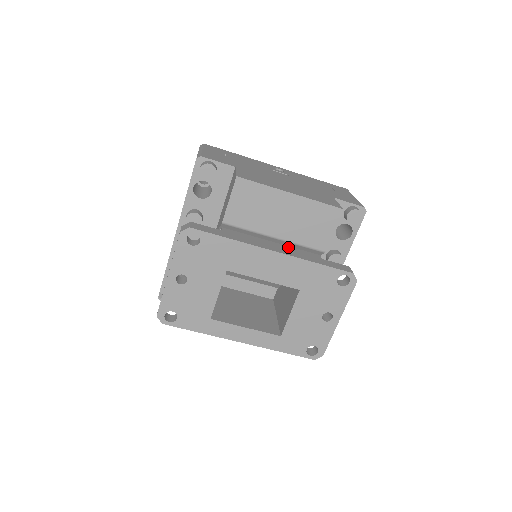
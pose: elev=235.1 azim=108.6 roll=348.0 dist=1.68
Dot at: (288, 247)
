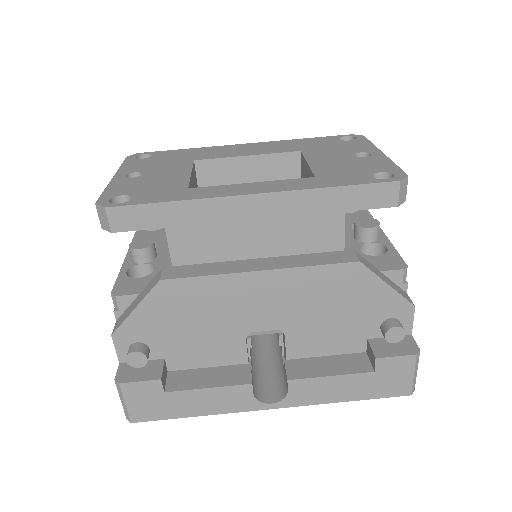
Dot at: occluded
